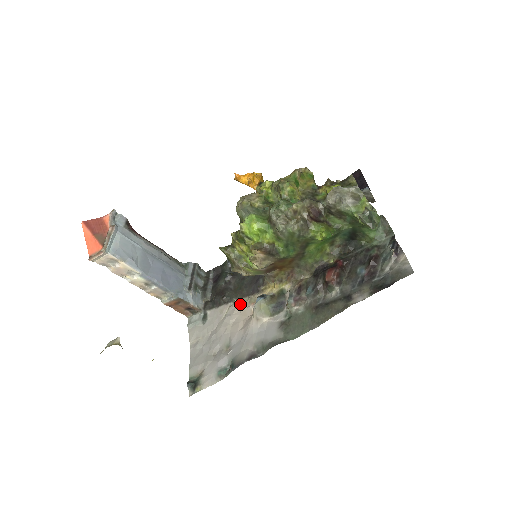
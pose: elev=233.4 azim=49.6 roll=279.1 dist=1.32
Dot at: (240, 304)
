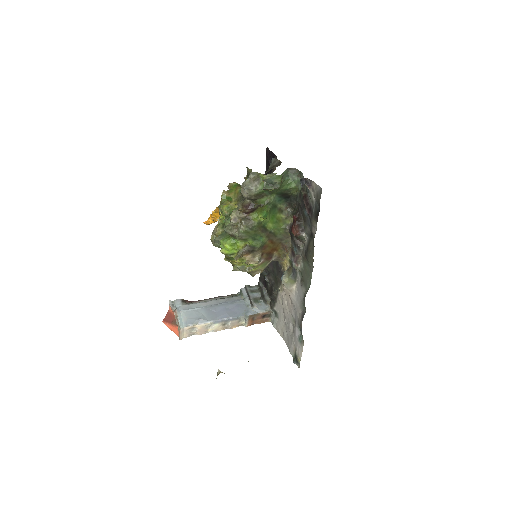
Dot at: (282, 289)
